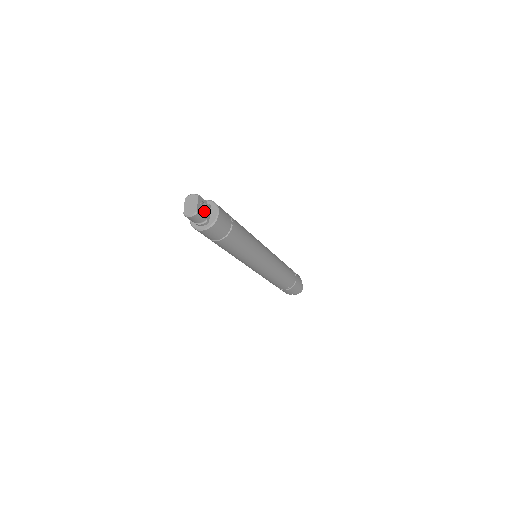
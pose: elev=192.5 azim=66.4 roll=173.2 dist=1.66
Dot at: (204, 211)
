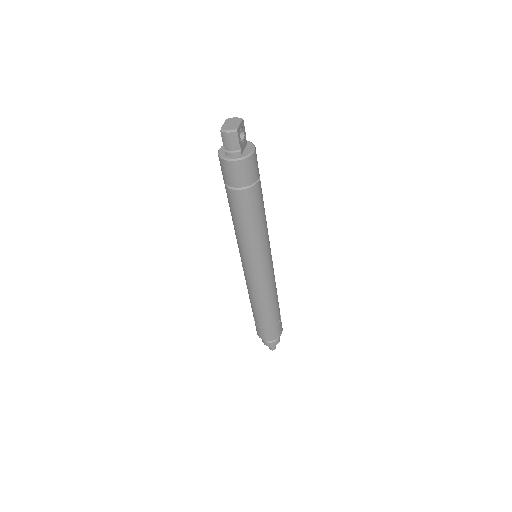
Dot at: (241, 141)
